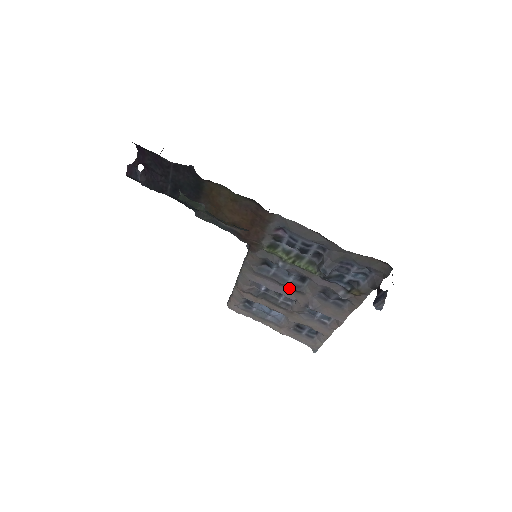
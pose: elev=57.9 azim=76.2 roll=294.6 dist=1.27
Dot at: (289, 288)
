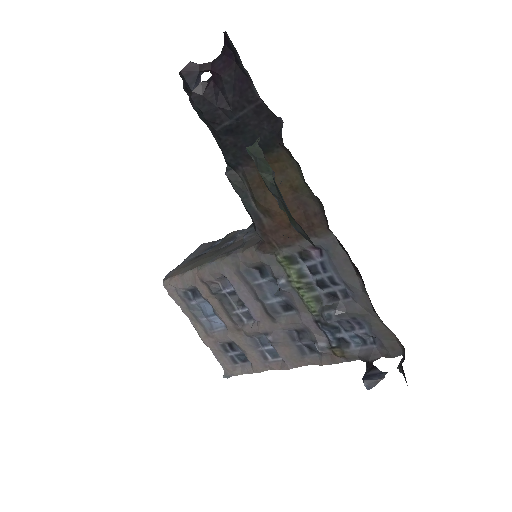
Dot at: (263, 307)
